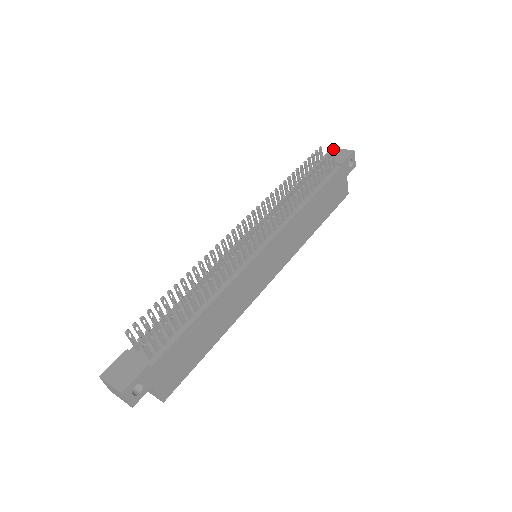
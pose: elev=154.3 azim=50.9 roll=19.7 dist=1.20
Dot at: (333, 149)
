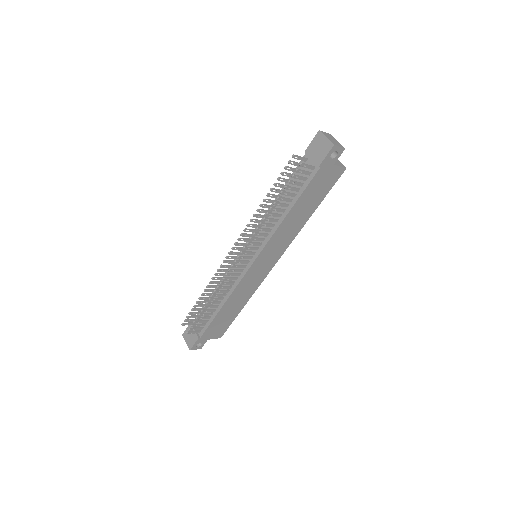
Dot at: (301, 164)
